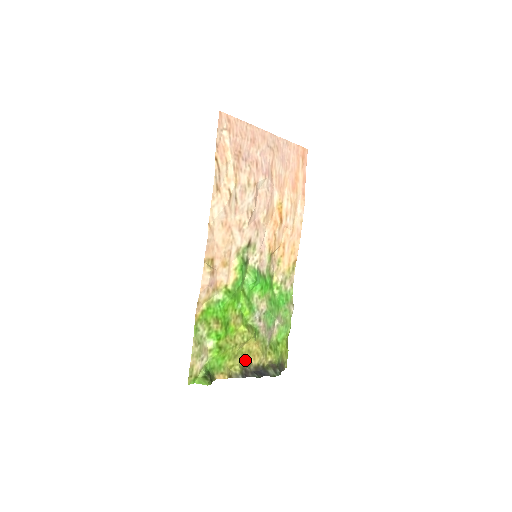
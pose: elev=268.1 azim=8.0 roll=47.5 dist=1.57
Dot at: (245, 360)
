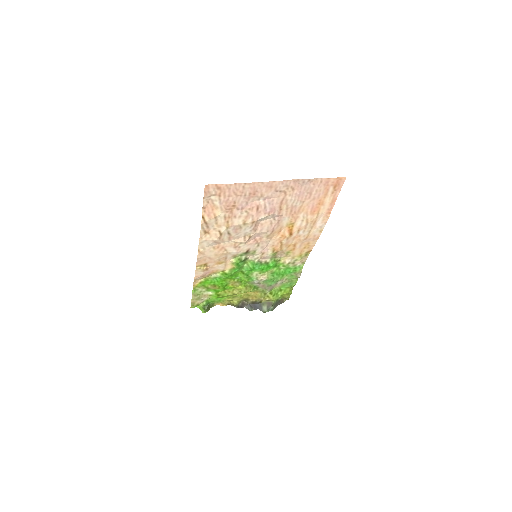
Dot at: (243, 298)
